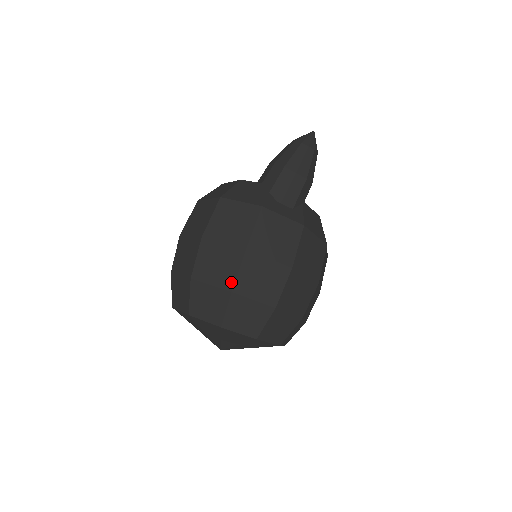
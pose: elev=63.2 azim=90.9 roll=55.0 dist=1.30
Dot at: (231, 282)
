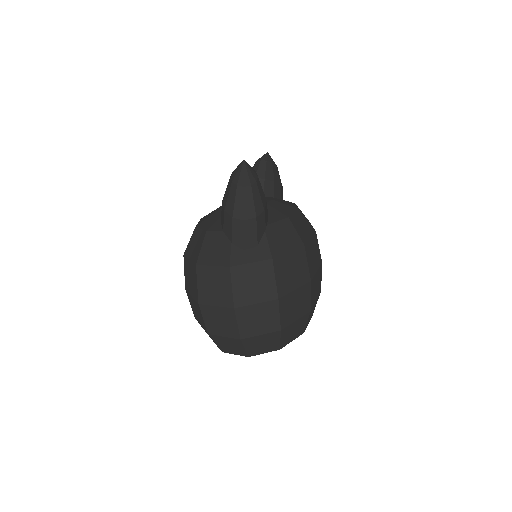
Dot at: (236, 333)
